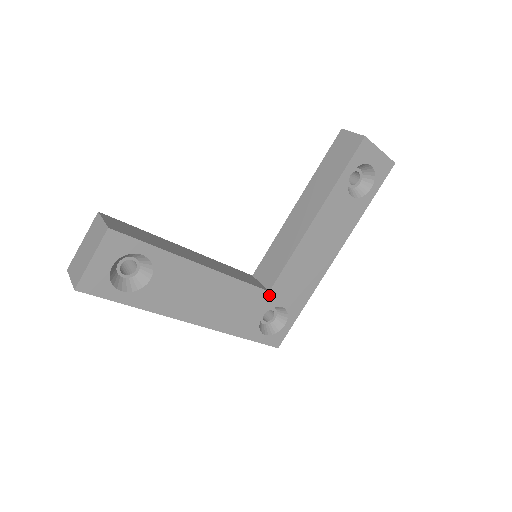
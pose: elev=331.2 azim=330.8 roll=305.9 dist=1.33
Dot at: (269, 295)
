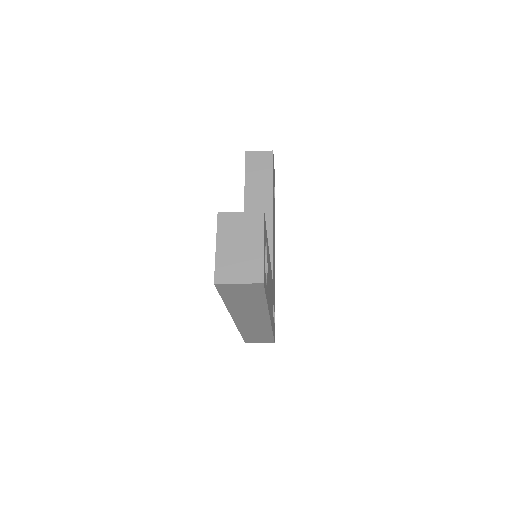
Dot at: occluded
